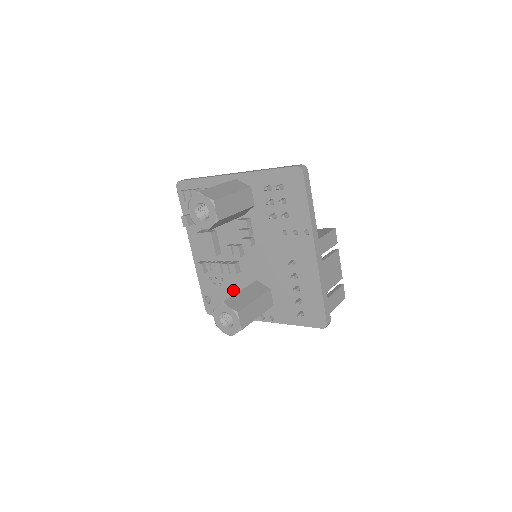
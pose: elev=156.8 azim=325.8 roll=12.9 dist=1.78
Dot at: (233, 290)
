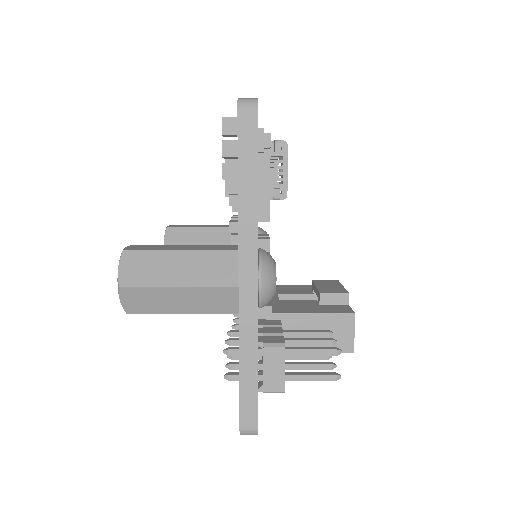
Dot at: occluded
